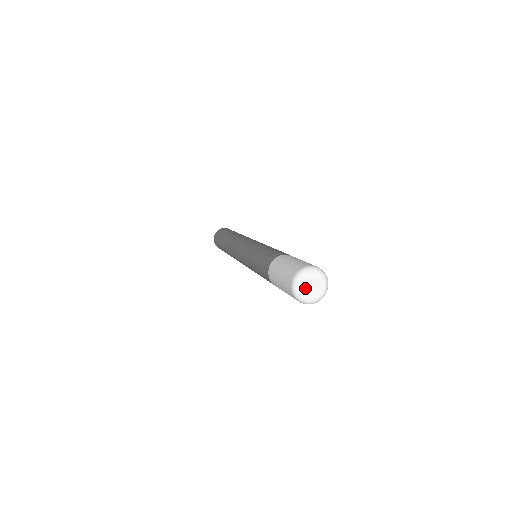
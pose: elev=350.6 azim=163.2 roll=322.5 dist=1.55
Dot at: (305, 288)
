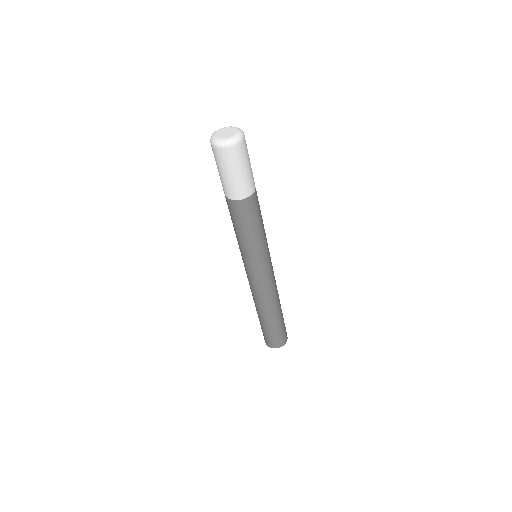
Dot at: (220, 133)
